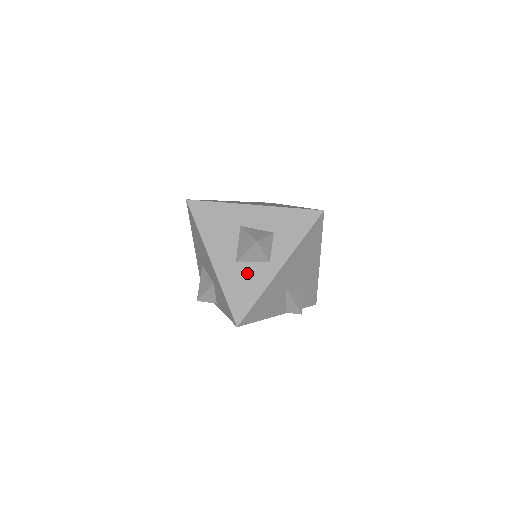
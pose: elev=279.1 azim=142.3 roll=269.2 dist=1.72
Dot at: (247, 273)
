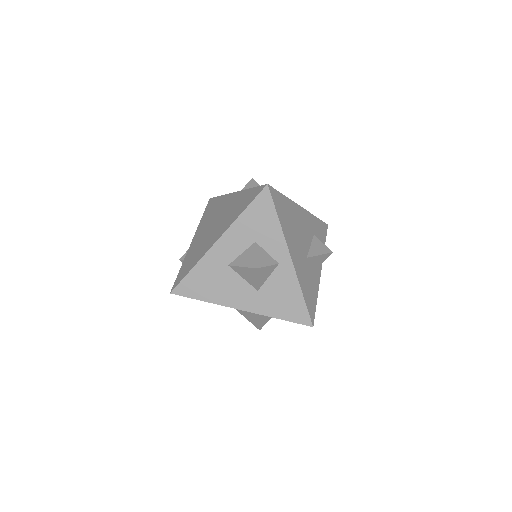
Dot at: (274, 289)
